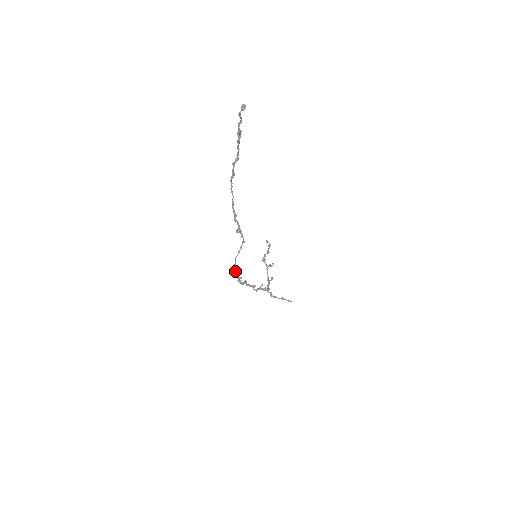
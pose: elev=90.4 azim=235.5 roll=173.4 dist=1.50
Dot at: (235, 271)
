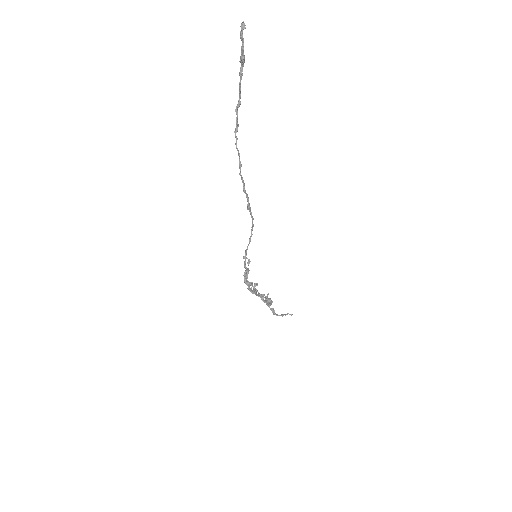
Dot at: (244, 275)
